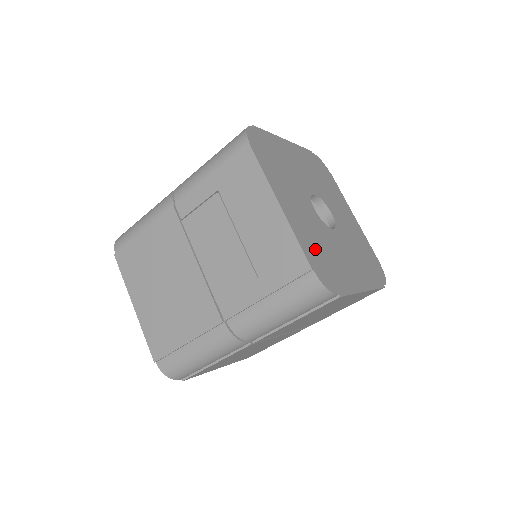
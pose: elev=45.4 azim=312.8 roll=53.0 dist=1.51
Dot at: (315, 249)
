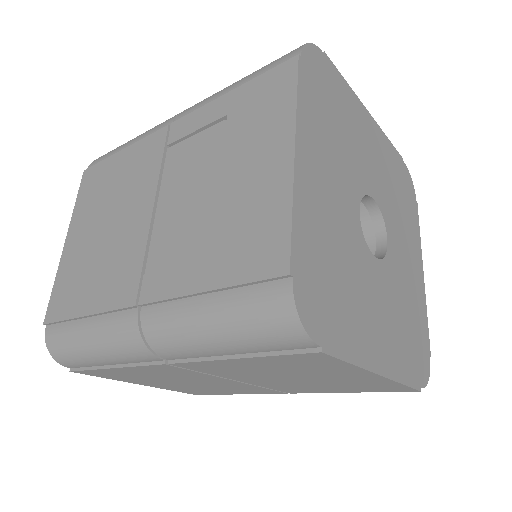
Dot at: (320, 255)
